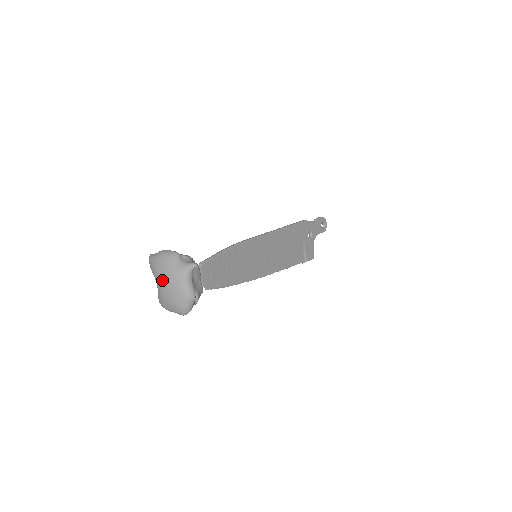
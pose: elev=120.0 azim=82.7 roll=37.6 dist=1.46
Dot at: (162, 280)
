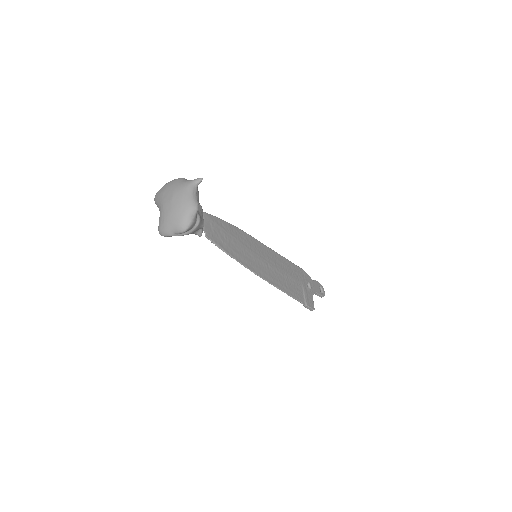
Dot at: (166, 197)
